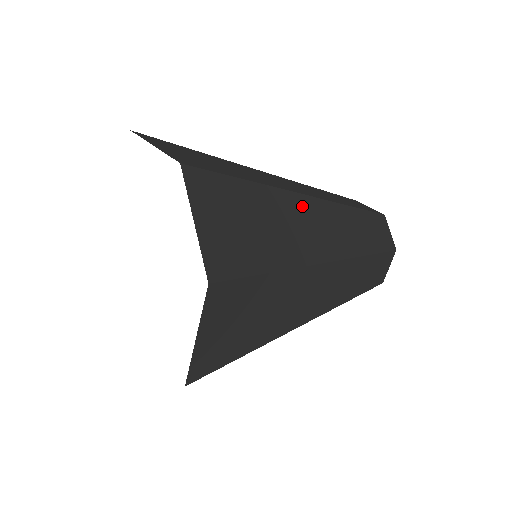
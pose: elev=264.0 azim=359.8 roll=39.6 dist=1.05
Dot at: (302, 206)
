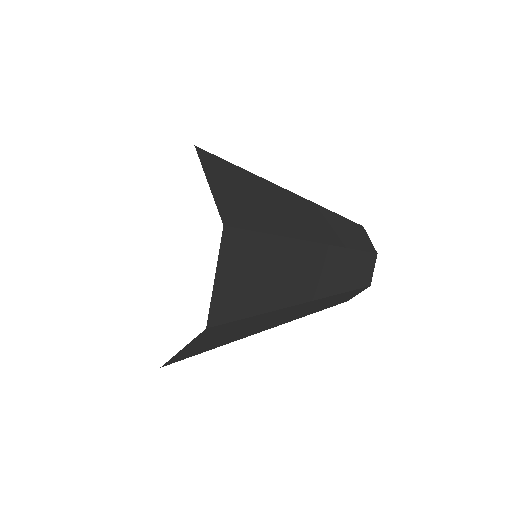
Dot at: (292, 199)
